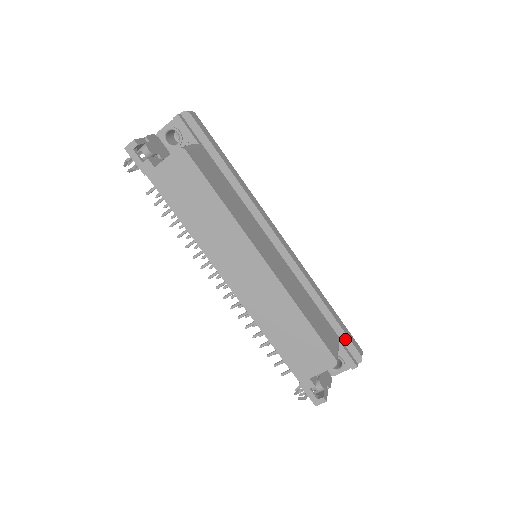
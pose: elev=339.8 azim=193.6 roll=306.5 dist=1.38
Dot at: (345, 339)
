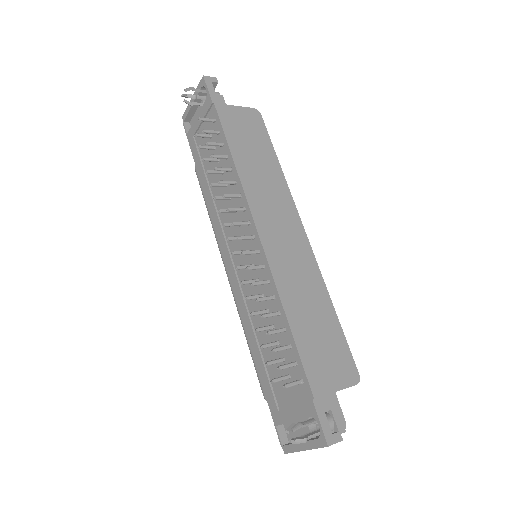
Dot at: occluded
